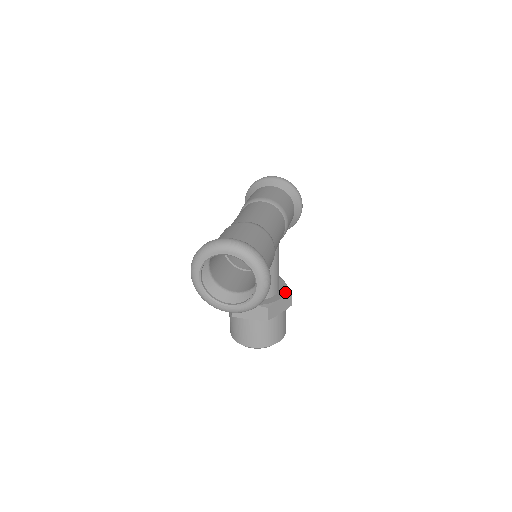
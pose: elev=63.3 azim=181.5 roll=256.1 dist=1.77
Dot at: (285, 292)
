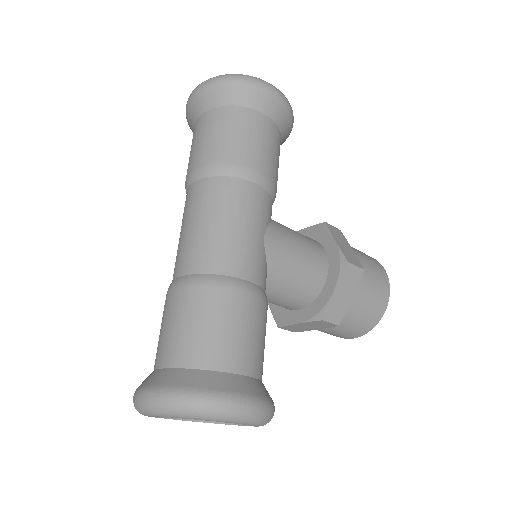
Dot at: (337, 268)
